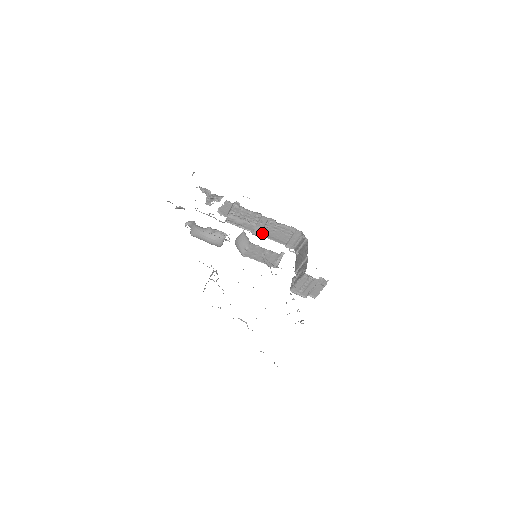
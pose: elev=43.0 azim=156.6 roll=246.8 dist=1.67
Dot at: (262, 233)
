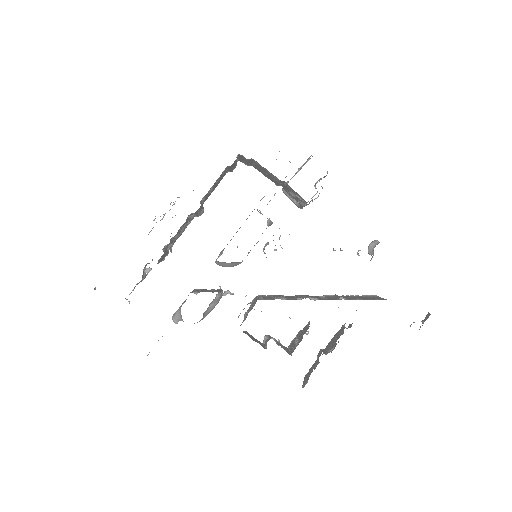
Dot at: (203, 203)
